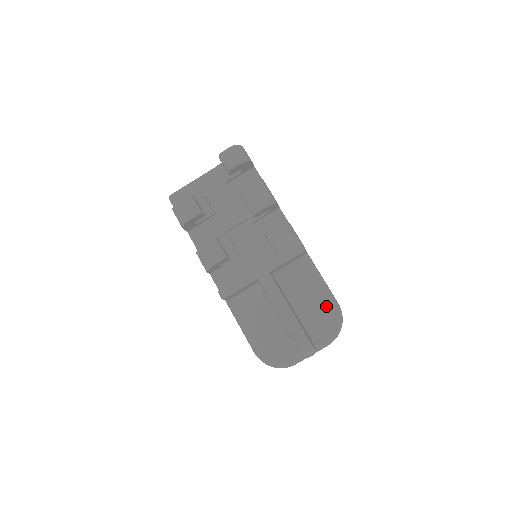
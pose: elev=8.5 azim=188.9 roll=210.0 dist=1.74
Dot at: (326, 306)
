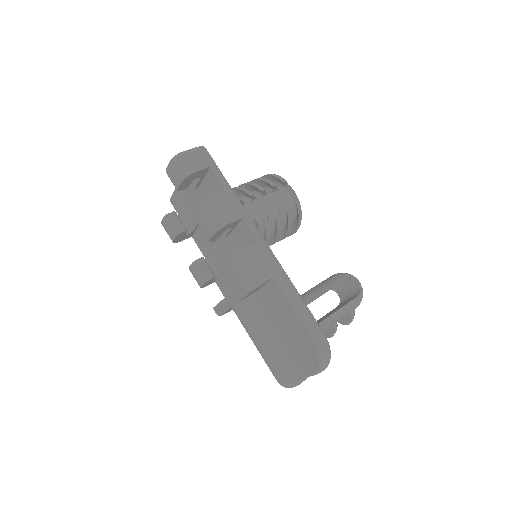
Dot at: (304, 337)
